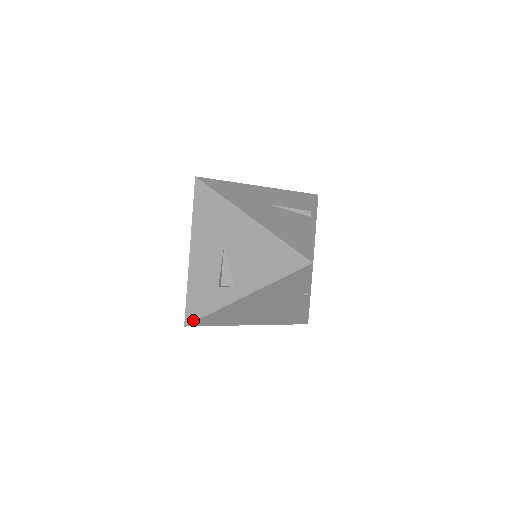
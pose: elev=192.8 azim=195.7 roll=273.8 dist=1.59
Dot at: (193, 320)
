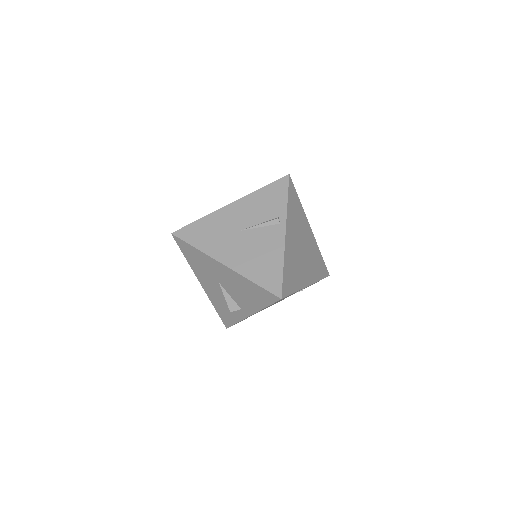
Dot at: (229, 326)
